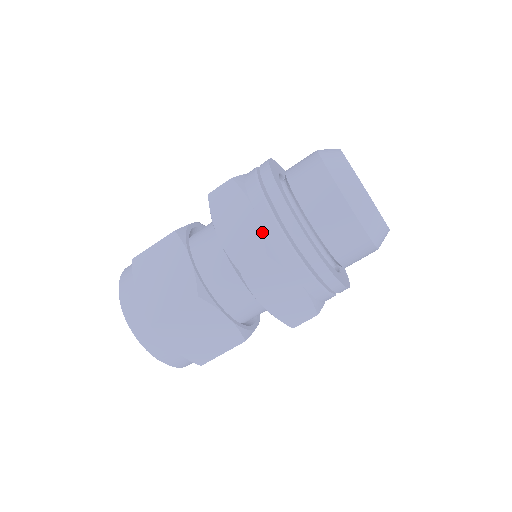
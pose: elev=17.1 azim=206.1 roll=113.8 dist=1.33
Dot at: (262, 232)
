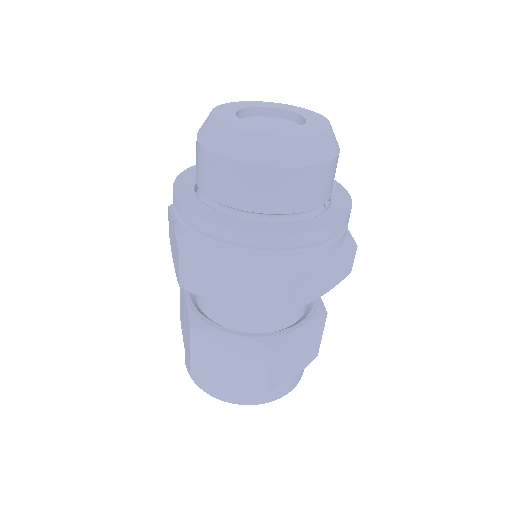
Dot at: (176, 238)
